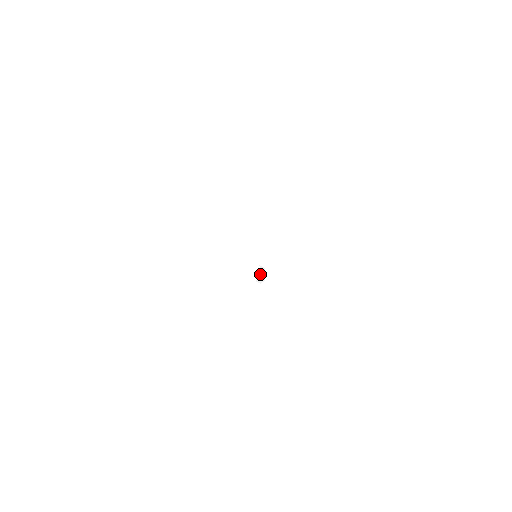
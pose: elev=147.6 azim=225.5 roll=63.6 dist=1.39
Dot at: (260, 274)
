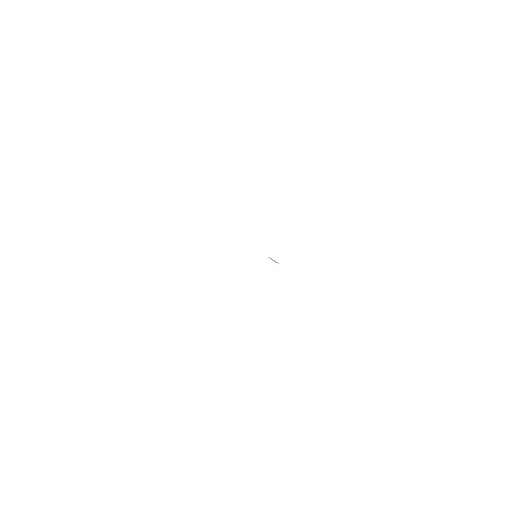
Dot at: occluded
